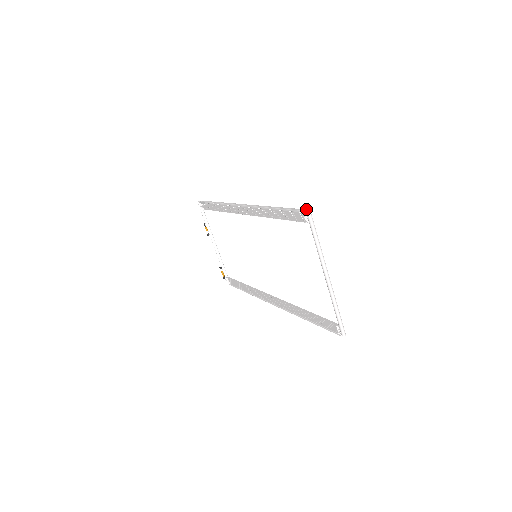
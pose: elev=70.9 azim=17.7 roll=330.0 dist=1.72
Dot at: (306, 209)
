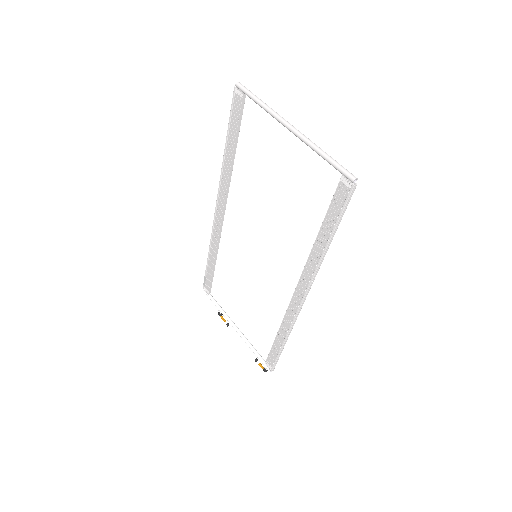
Dot at: (236, 88)
